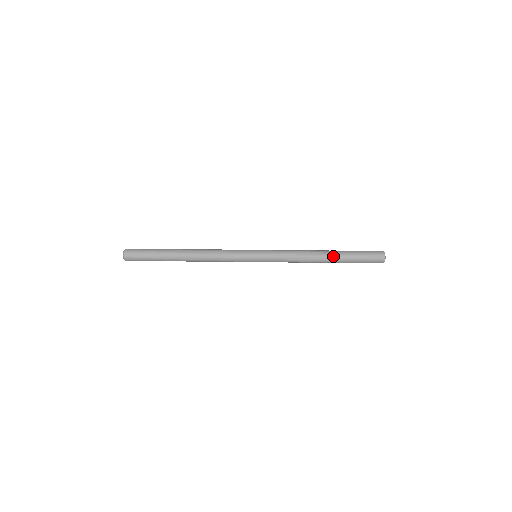
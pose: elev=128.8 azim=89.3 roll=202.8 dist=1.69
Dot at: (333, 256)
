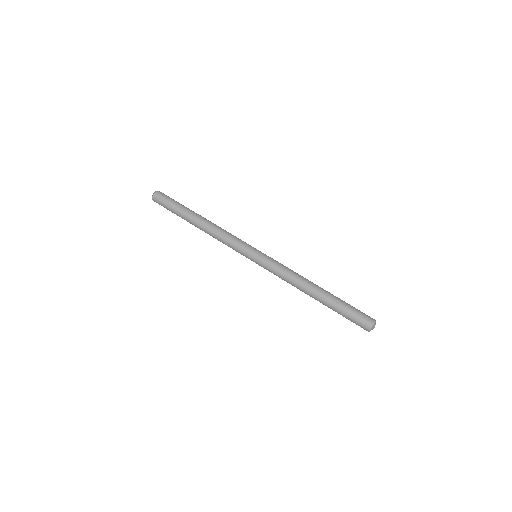
Dot at: (321, 298)
